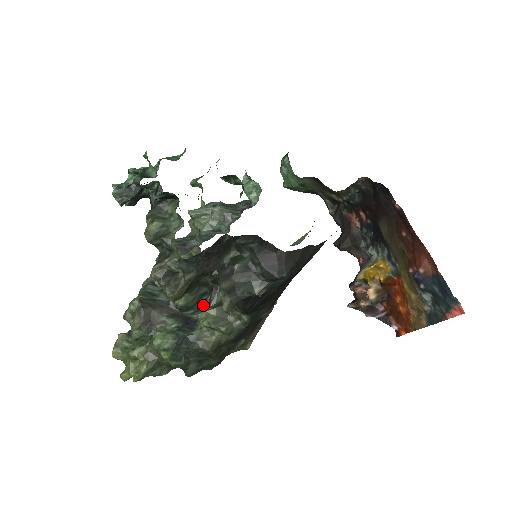
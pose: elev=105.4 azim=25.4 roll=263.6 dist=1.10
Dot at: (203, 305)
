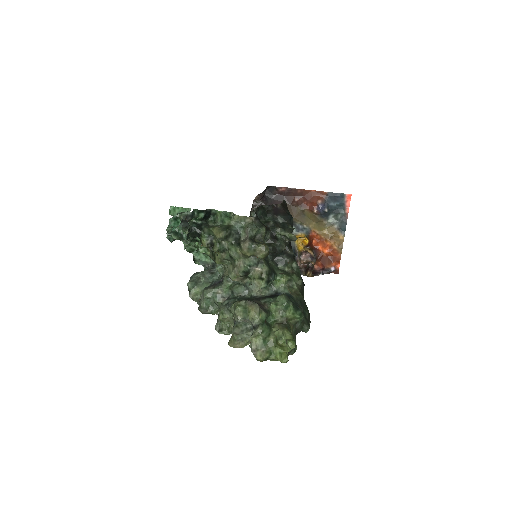
Dot at: (273, 271)
